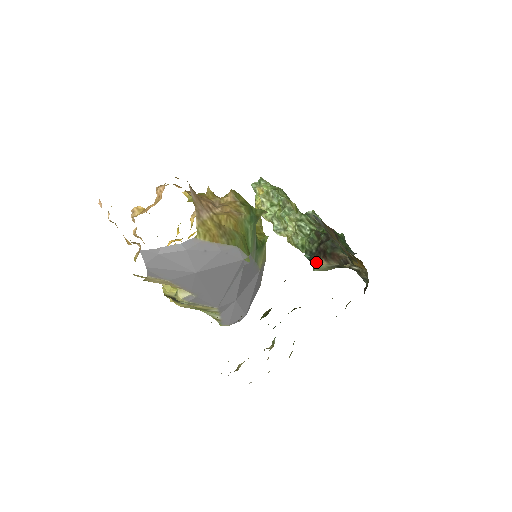
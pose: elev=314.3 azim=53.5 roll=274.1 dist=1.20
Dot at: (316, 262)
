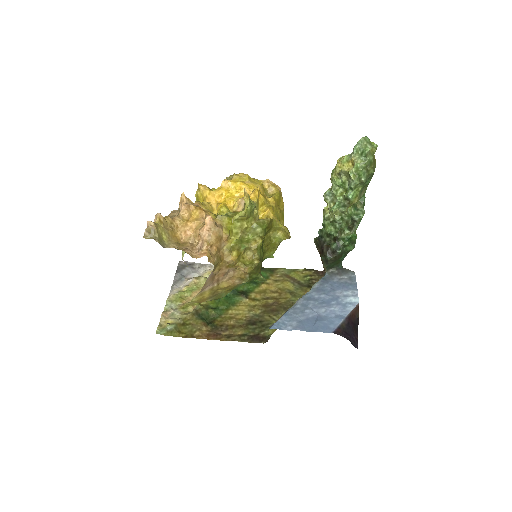
Dot at: (317, 243)
